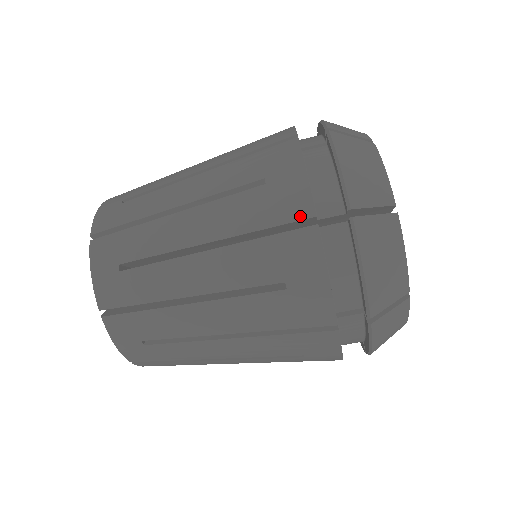
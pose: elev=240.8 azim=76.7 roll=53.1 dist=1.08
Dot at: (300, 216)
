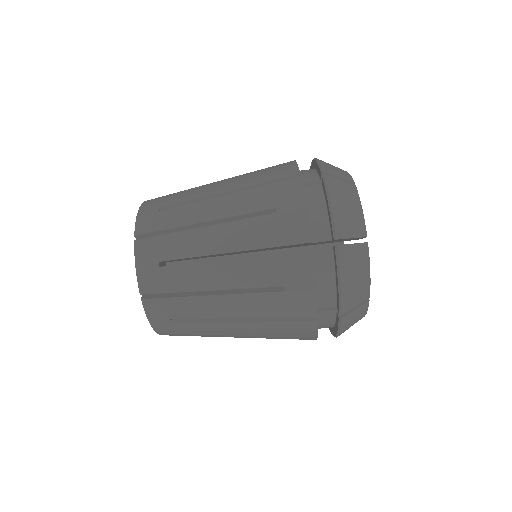
Dot at: (290, 175)
